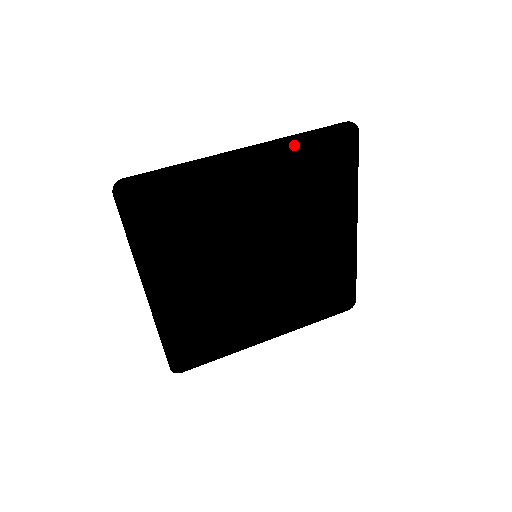
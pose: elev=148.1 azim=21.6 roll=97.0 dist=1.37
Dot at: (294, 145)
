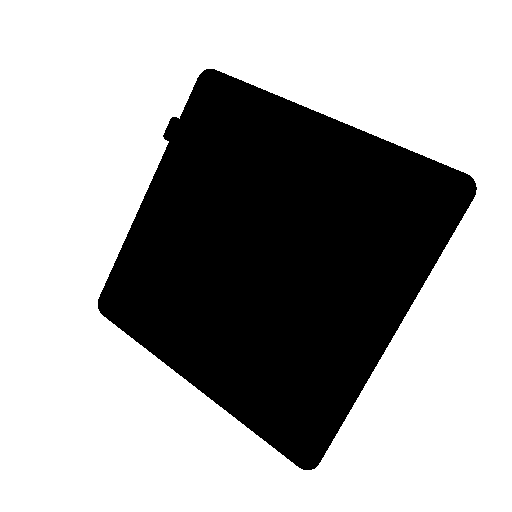
Dot at: (380, 151)
